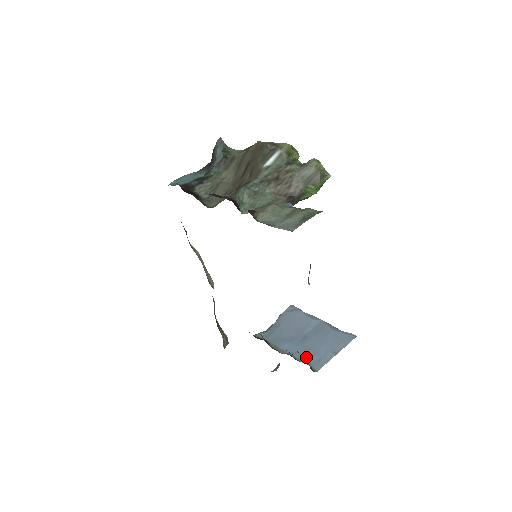
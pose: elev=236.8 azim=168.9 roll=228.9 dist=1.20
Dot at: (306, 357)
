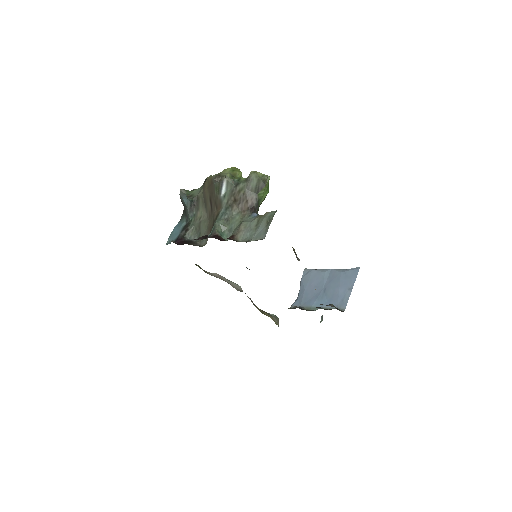
Dot at: (331, 305)
